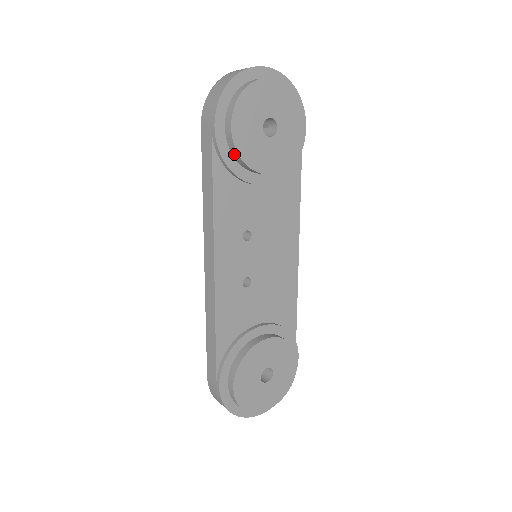
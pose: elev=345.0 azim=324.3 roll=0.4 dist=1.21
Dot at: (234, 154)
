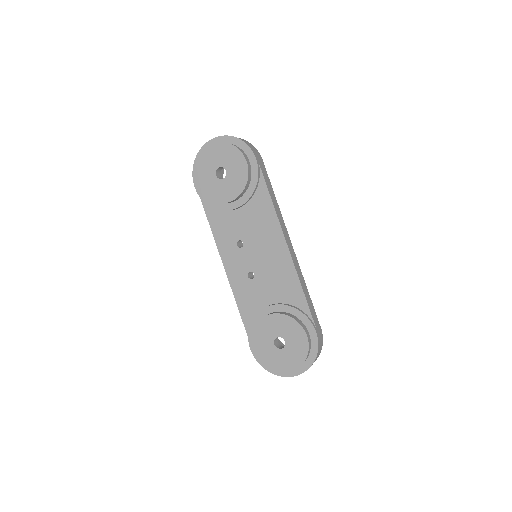
Dot at: (208, 198)
